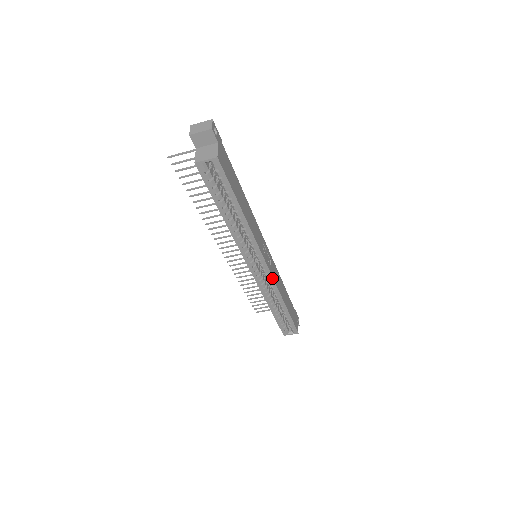
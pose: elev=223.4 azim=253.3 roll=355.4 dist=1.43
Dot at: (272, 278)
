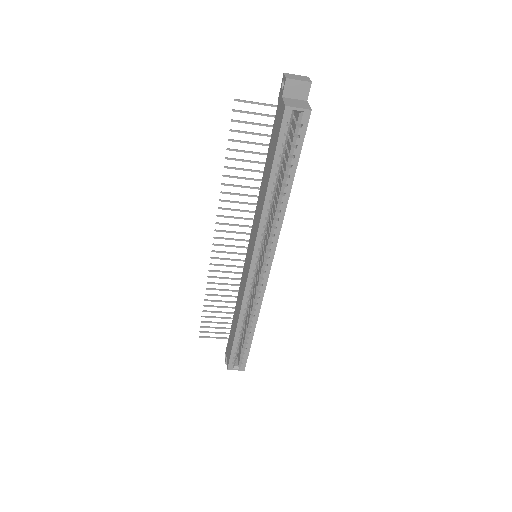
Dot at: (265, 286)
